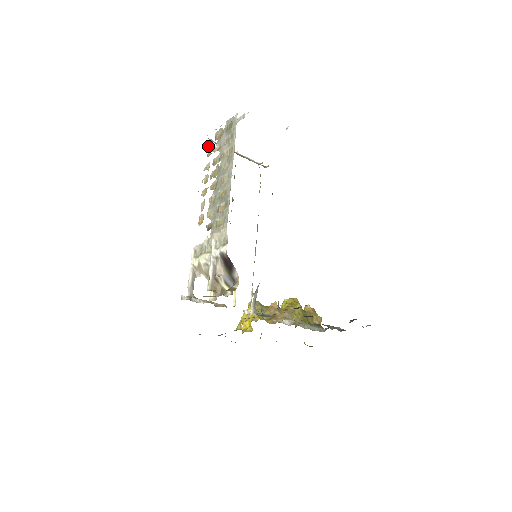
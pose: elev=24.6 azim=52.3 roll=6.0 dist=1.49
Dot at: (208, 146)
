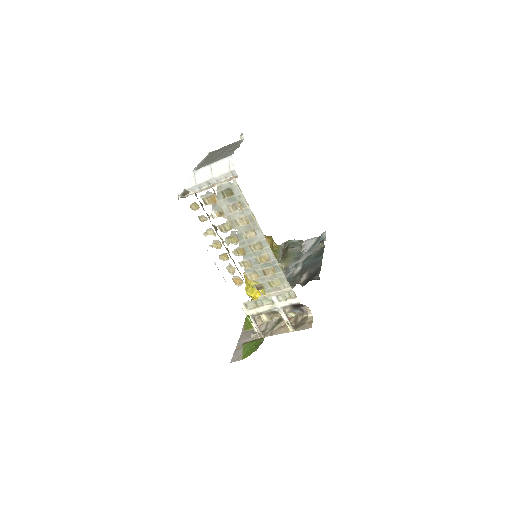
Dot at: occluded
